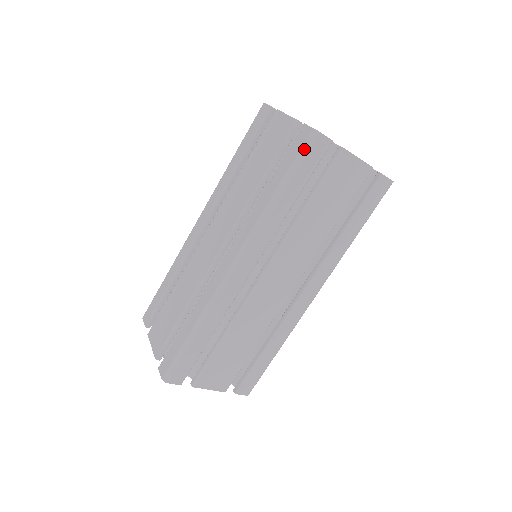
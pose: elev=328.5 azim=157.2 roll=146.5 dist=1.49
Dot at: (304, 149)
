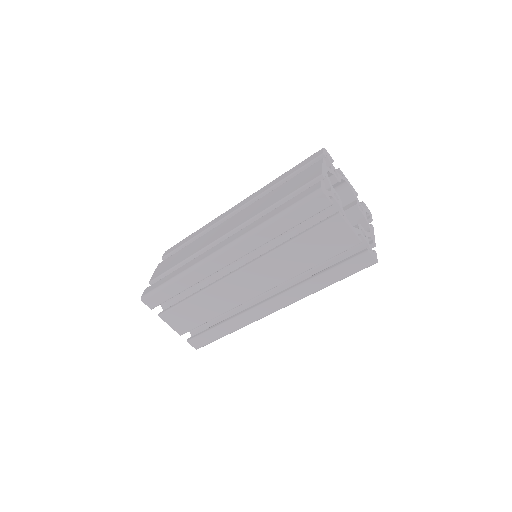
Dot at: (307, 198)
